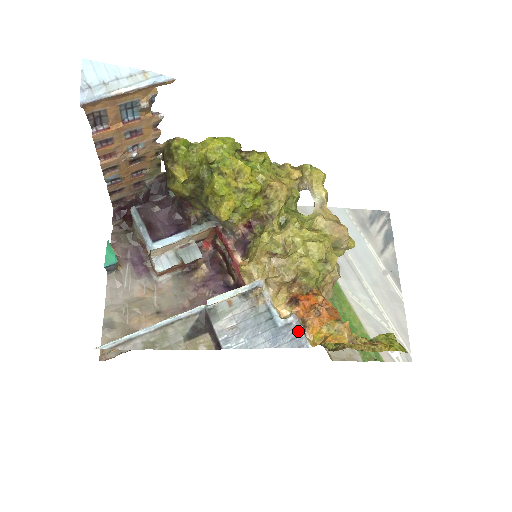
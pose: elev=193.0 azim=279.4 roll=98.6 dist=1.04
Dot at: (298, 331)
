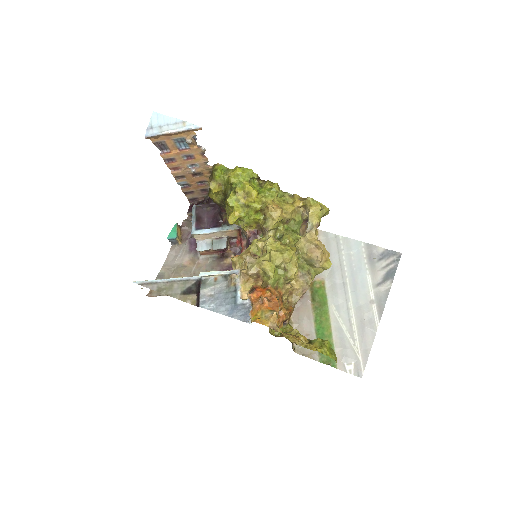
Dot at: (248, 311)
